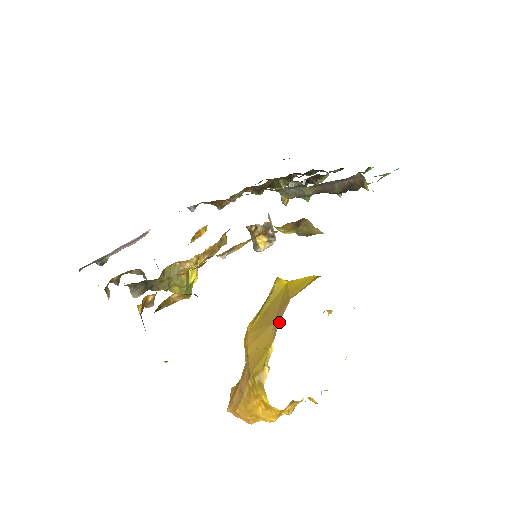
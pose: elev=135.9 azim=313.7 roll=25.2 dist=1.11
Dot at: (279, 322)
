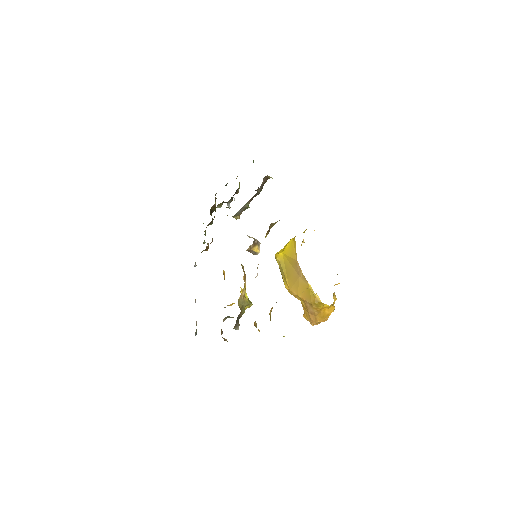
Dot at: occluded
